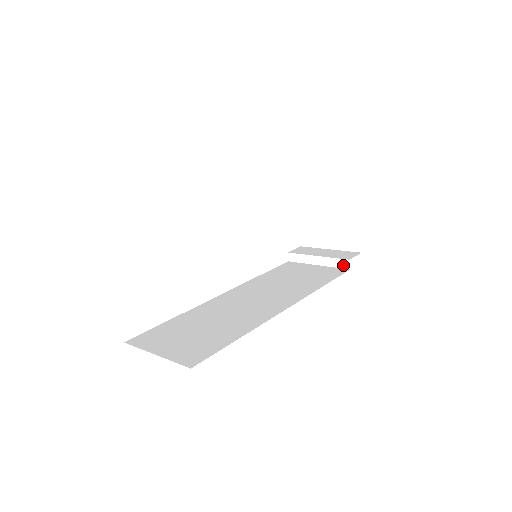
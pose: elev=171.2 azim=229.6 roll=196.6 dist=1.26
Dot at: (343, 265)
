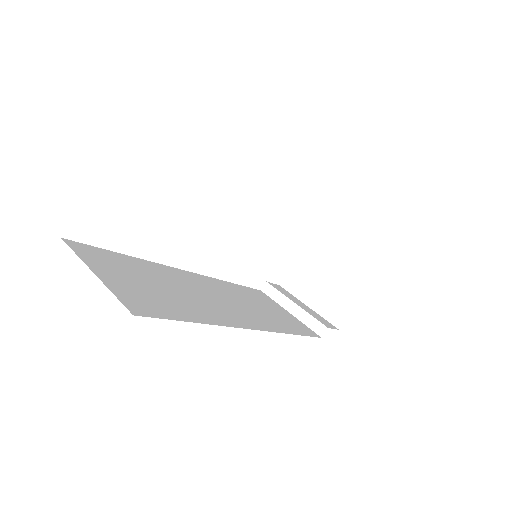
Dot at: (317, 329)
